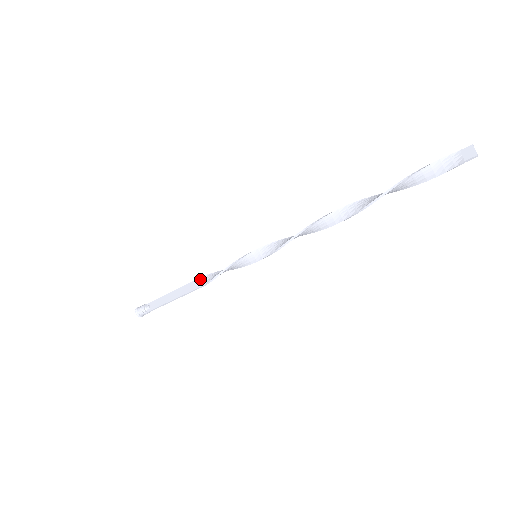
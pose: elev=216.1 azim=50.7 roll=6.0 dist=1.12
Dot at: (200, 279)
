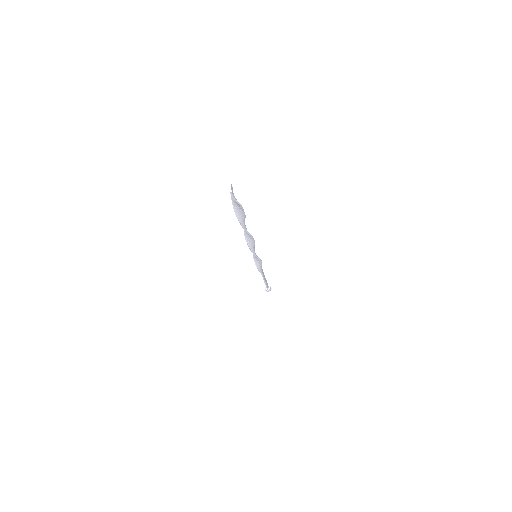
Dot at: occluded
